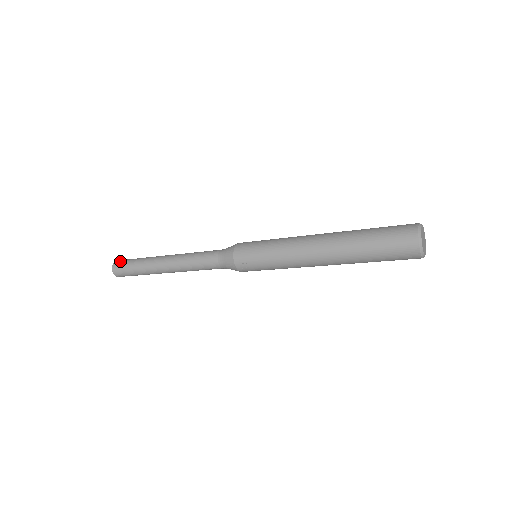
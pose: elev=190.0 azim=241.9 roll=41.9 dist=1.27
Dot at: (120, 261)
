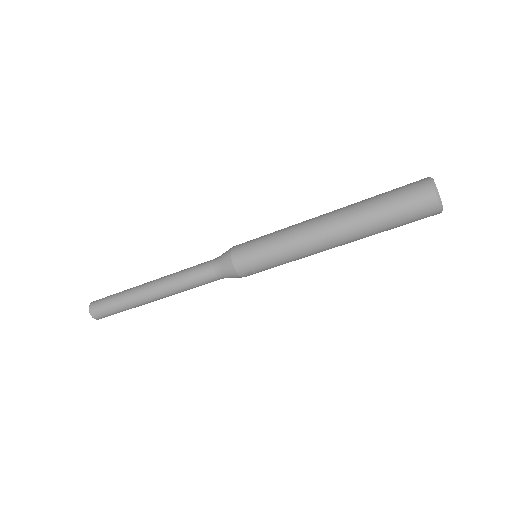
Dot at: (96, 304)
